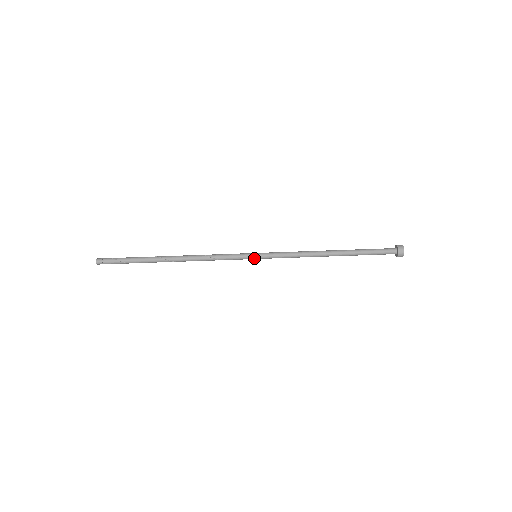
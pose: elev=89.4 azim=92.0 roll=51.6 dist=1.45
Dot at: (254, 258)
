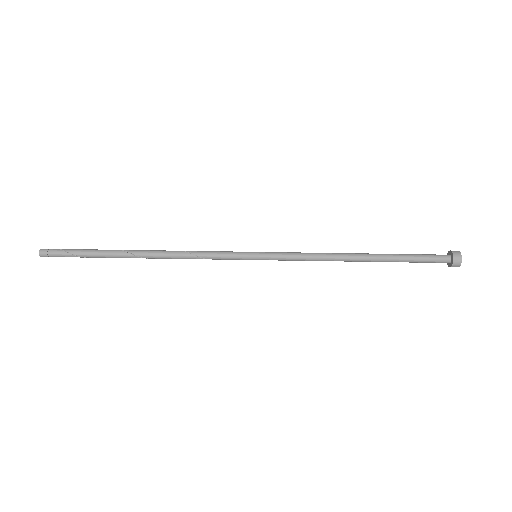
Dot at: (253, 259)
